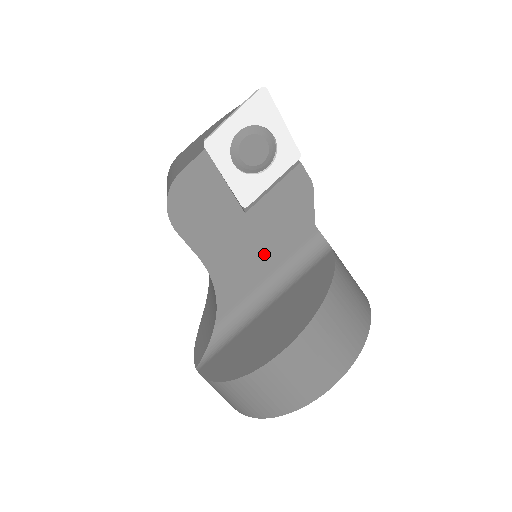
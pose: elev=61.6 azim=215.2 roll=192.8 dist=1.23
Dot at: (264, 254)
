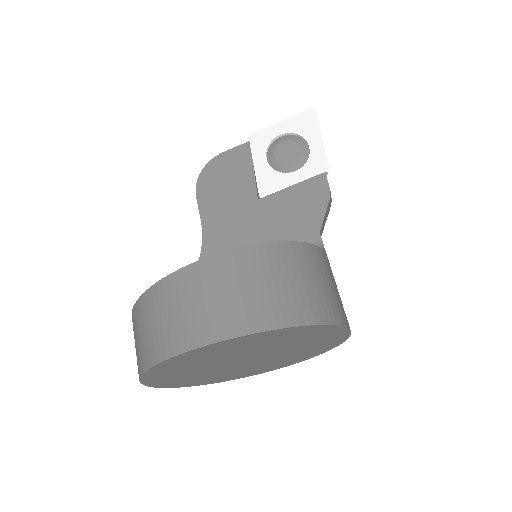
Dot at: occluded
